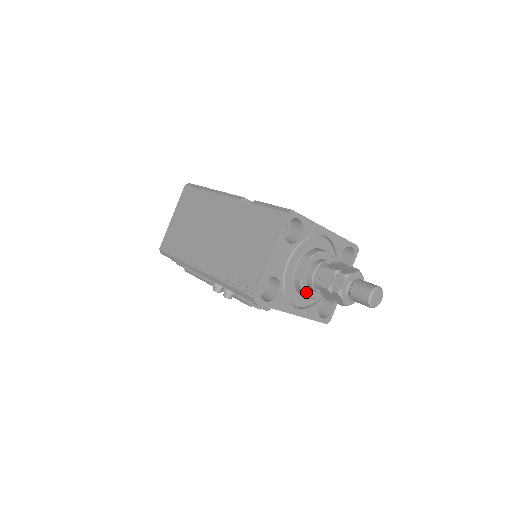
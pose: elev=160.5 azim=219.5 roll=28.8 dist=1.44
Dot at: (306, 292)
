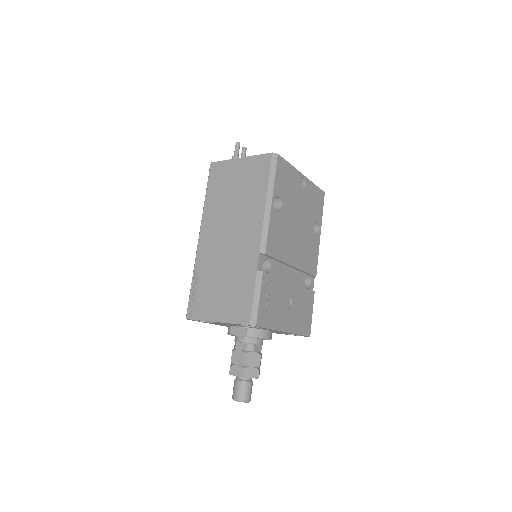
Dot at: (231, 335)
